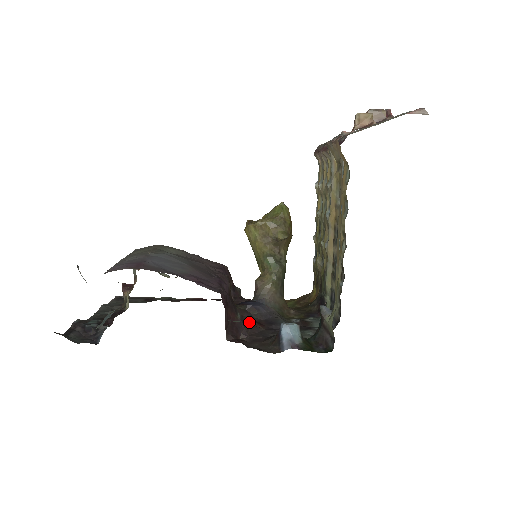
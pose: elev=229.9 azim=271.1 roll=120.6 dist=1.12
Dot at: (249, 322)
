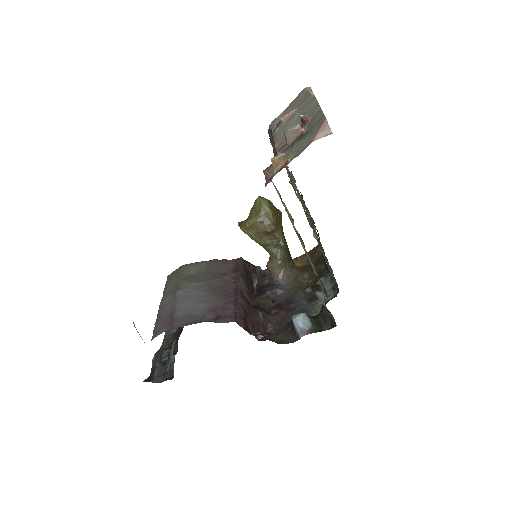
Dot at: (272, 310)
